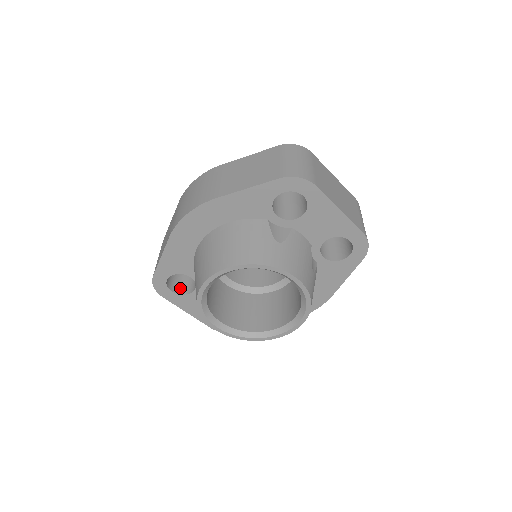
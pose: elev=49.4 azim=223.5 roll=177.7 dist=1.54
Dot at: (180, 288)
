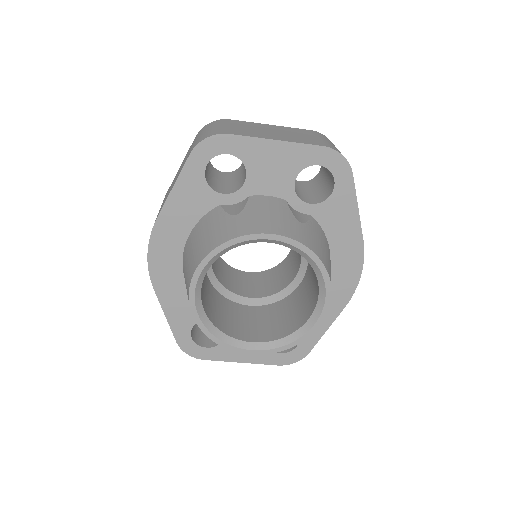
Dot at: occluded
